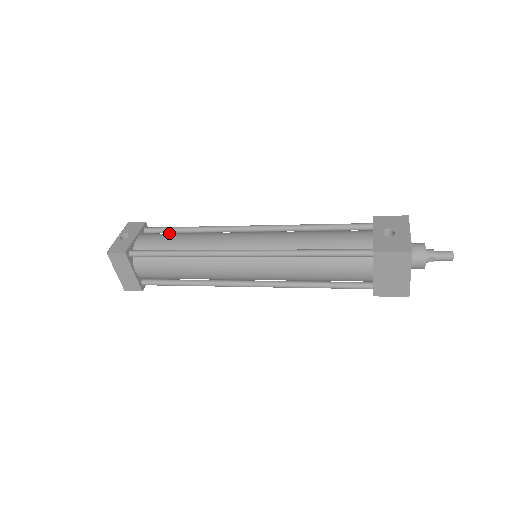
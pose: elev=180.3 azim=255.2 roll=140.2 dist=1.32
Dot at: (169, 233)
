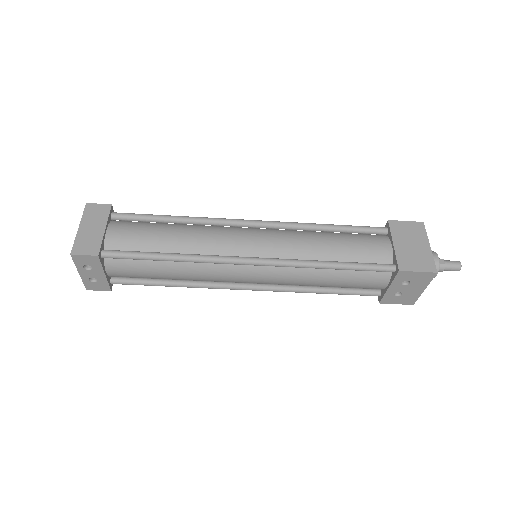
Dot at: occluded
